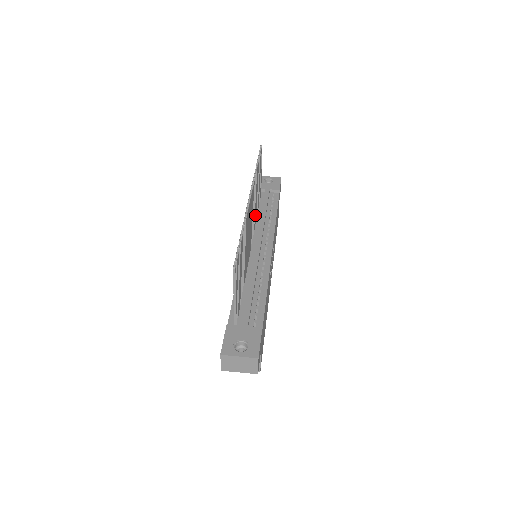
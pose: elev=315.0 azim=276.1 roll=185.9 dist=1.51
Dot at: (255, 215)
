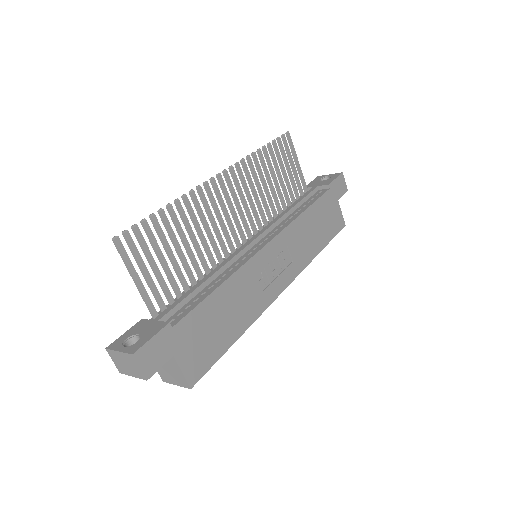
Dot at: (267, 210)
